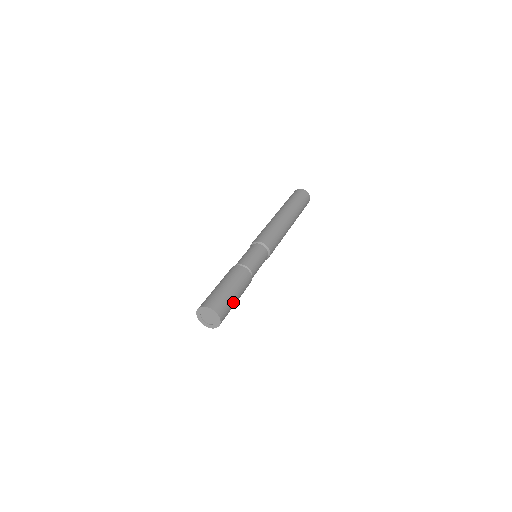
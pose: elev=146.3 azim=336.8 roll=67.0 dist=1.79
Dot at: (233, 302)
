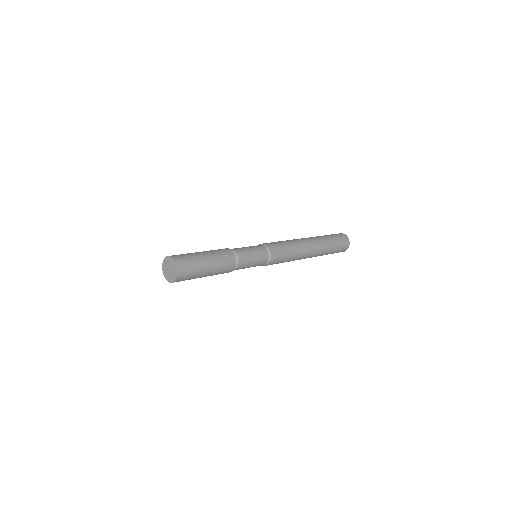
Dot at: (199, 259)
